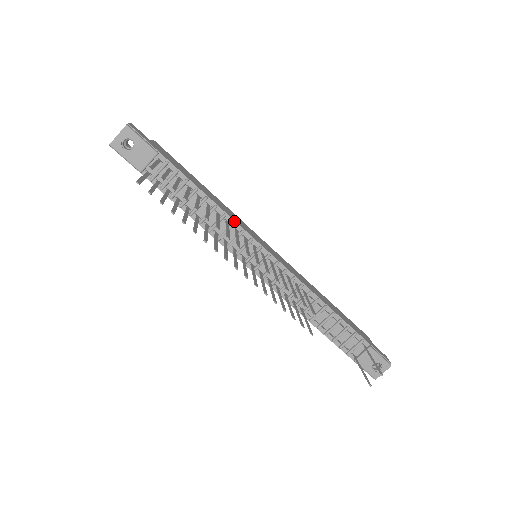
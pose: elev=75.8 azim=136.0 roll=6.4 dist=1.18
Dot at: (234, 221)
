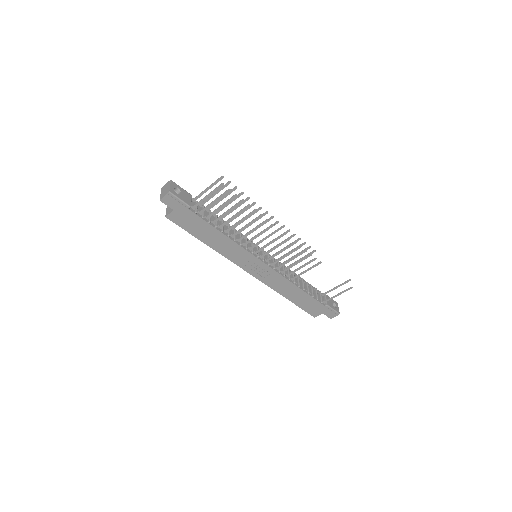
Dot at: (240, 233)
